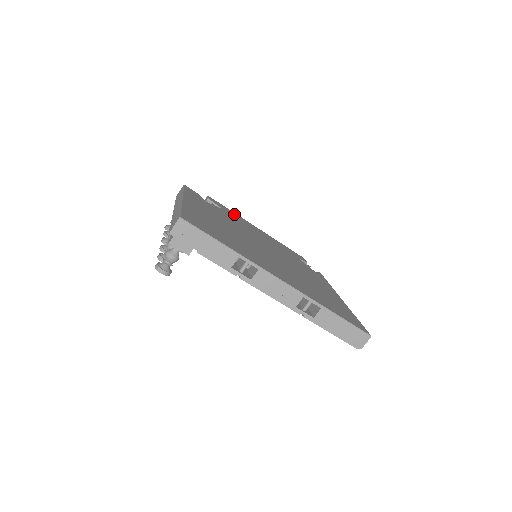
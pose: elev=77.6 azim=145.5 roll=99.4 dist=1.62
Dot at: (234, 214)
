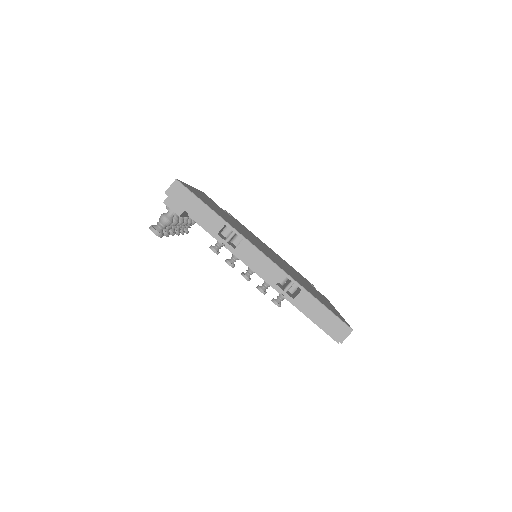
Dot at: occluded
